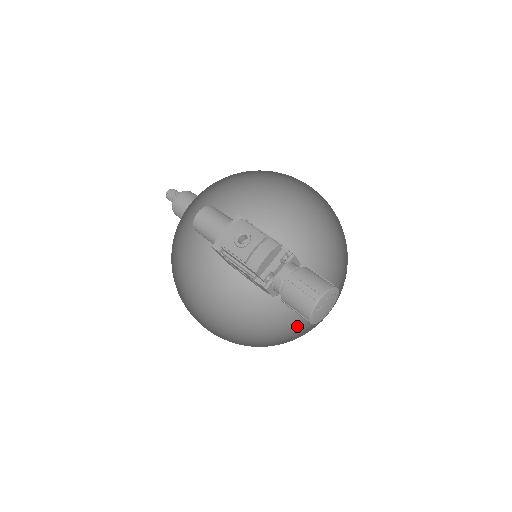
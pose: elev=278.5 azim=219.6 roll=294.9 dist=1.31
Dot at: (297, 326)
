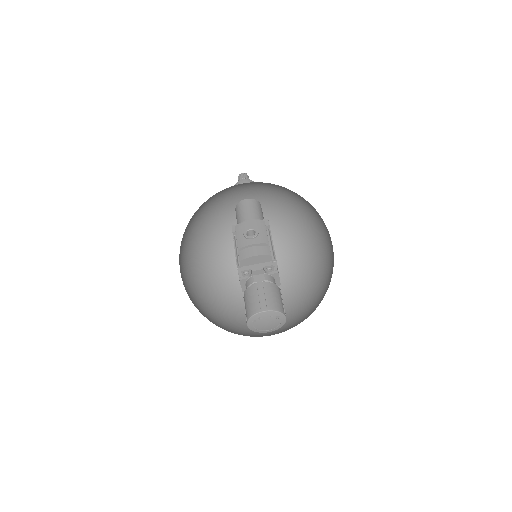
Dot at: (248, 331)
